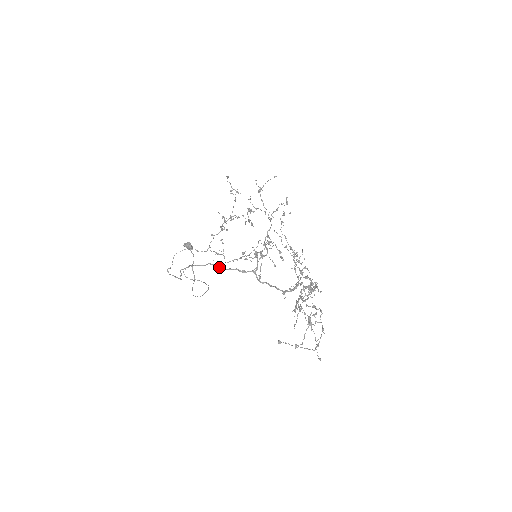
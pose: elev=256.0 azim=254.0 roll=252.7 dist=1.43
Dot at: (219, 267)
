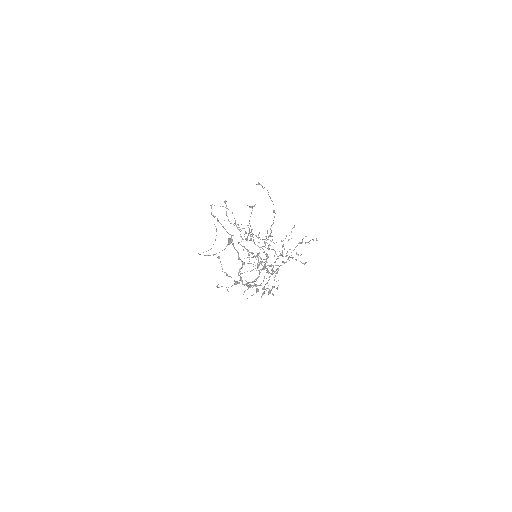
Dot at: (232, 241)
